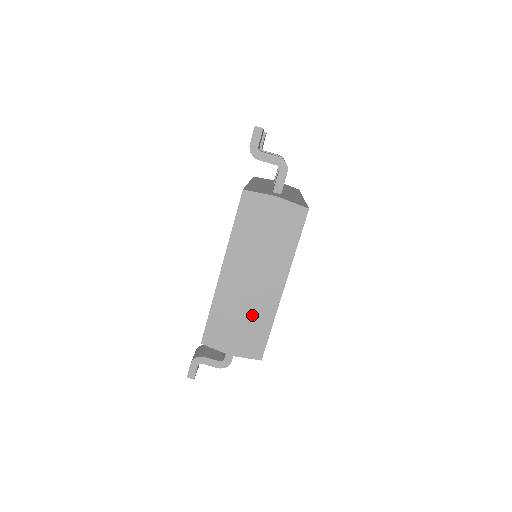
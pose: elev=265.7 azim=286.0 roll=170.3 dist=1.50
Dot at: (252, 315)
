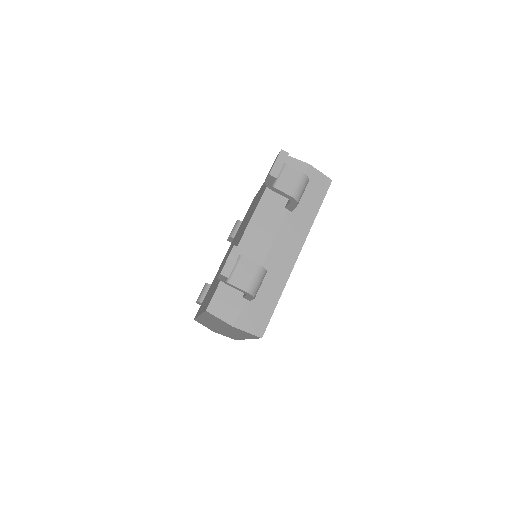
Dot at: (225, 333)
